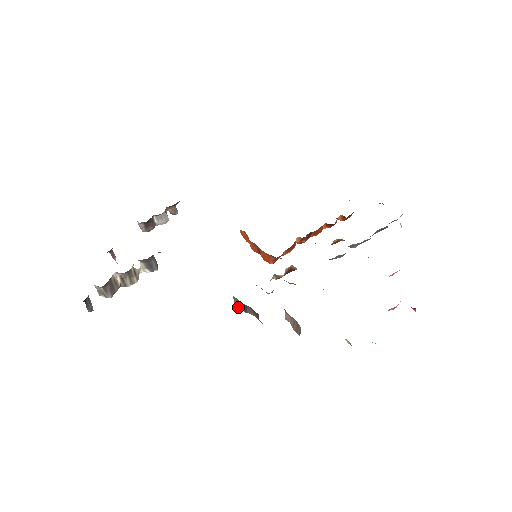
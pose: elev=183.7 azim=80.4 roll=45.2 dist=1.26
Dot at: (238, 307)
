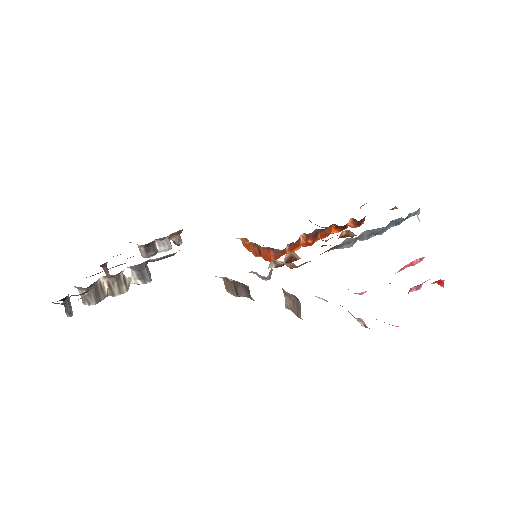
Dot at: occluded
